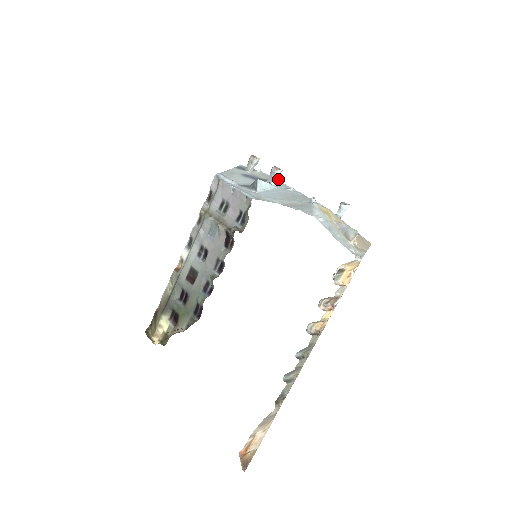
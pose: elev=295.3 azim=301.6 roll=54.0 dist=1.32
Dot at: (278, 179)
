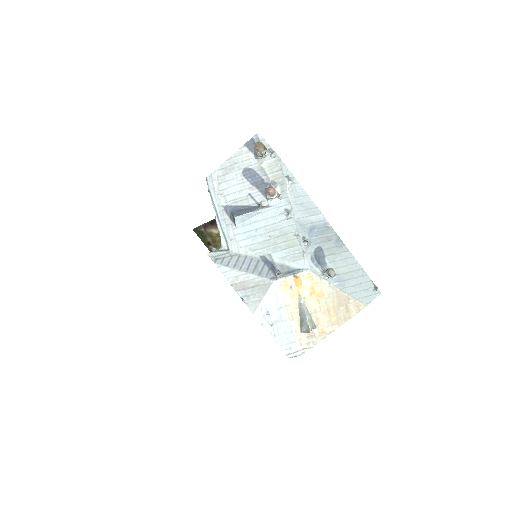
Dot at: (277, 196)
